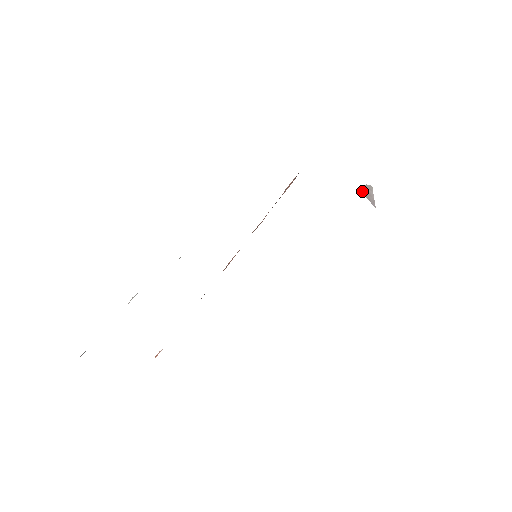
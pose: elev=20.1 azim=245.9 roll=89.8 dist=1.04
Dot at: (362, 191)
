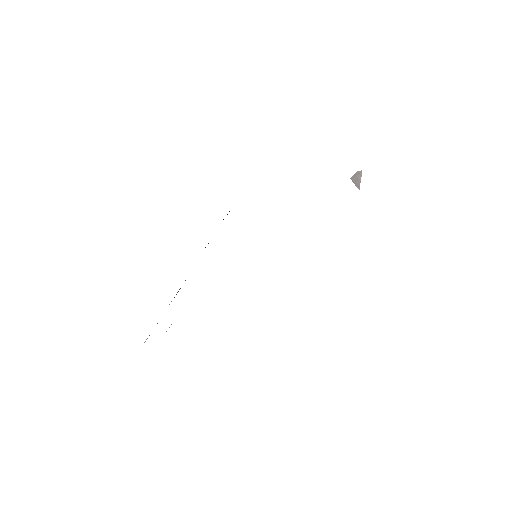
Dot at: (352, 179)
